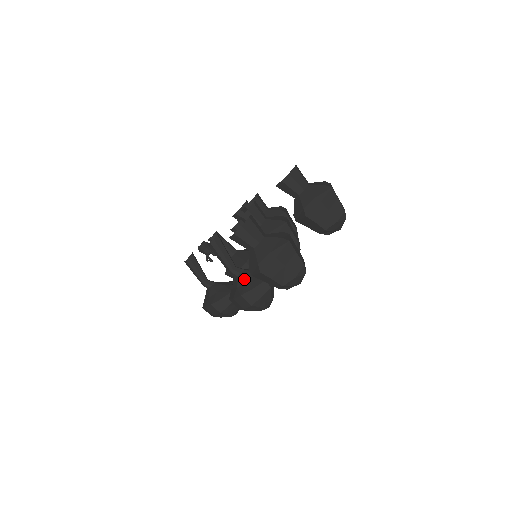
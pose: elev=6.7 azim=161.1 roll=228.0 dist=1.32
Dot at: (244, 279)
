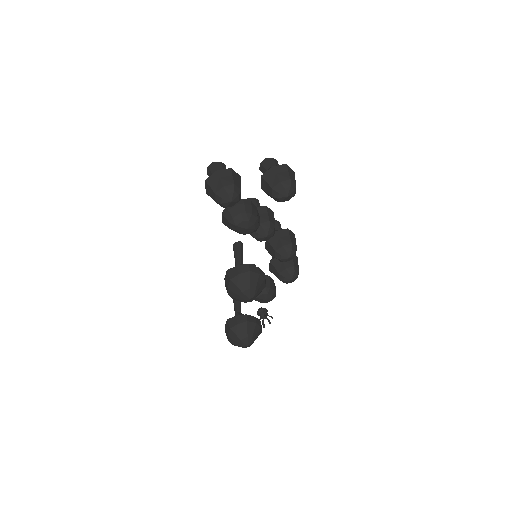
Dot at: occluded
